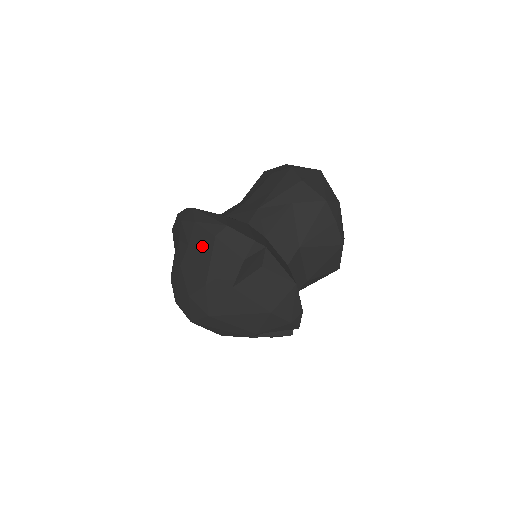
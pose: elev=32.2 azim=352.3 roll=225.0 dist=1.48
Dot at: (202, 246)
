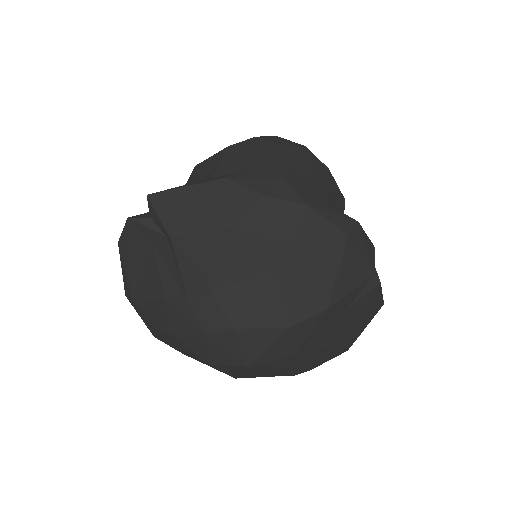
Dot at: (322, 247)
